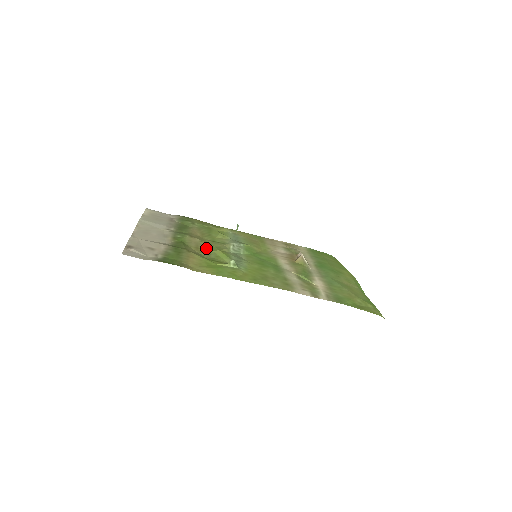
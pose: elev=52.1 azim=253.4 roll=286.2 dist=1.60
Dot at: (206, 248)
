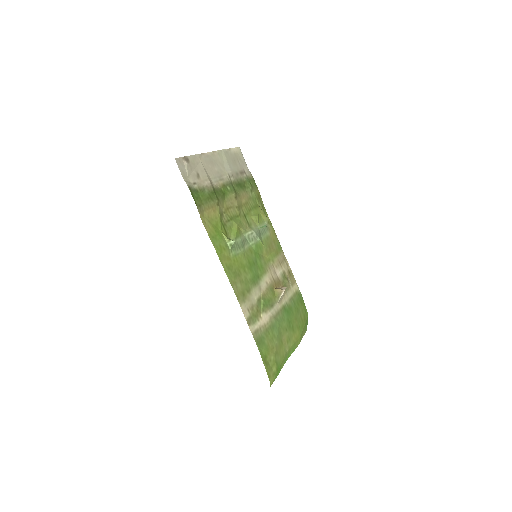
Dot at: (233, 215)
